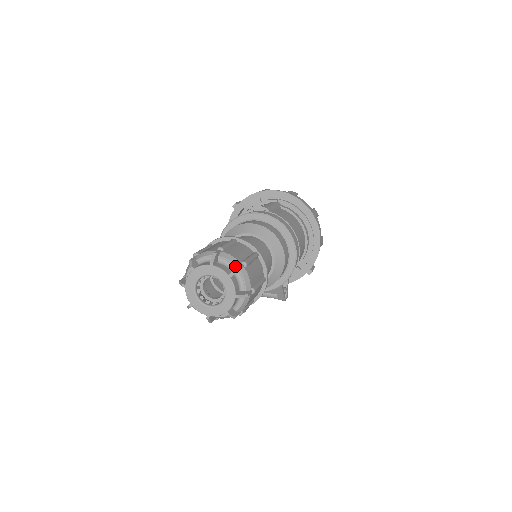
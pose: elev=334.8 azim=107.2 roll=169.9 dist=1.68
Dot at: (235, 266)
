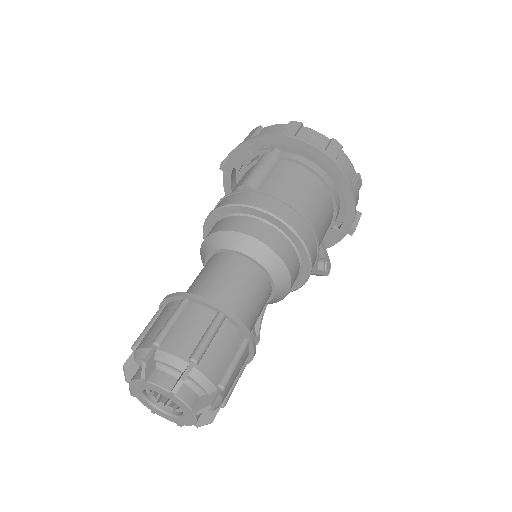
Dot at: (179, 371)
